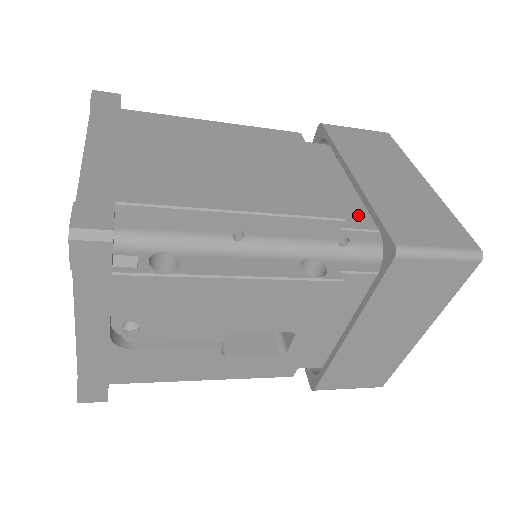
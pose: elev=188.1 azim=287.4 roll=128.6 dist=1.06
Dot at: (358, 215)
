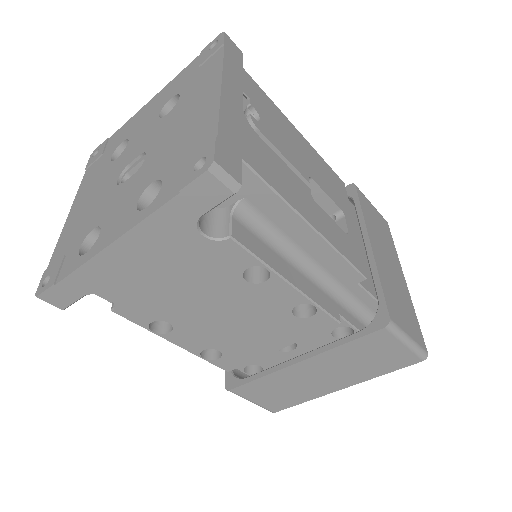
Dot at: occluded
